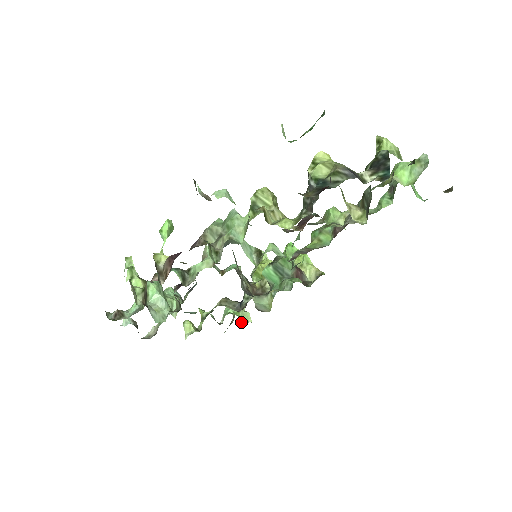
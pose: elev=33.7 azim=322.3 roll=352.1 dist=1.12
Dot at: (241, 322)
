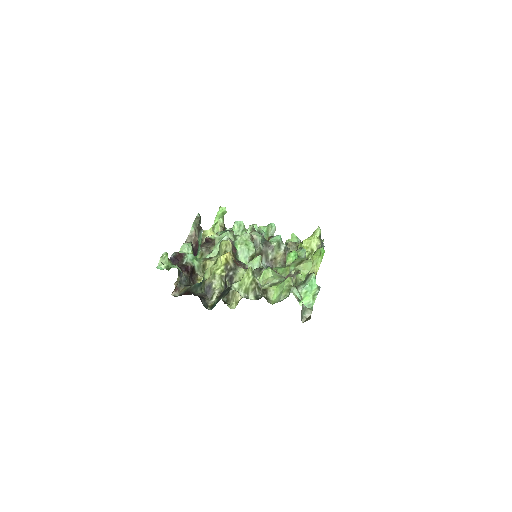
Dot at: occluded
